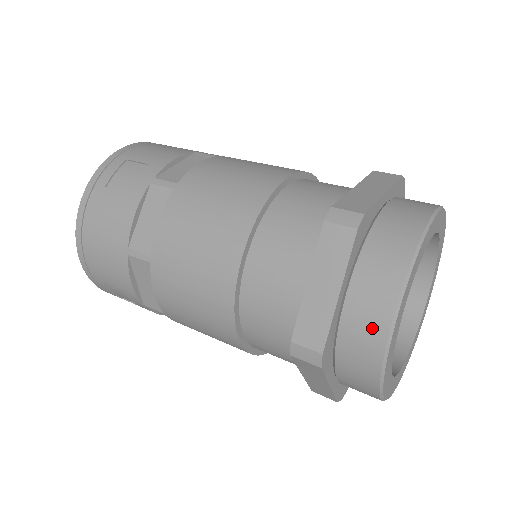
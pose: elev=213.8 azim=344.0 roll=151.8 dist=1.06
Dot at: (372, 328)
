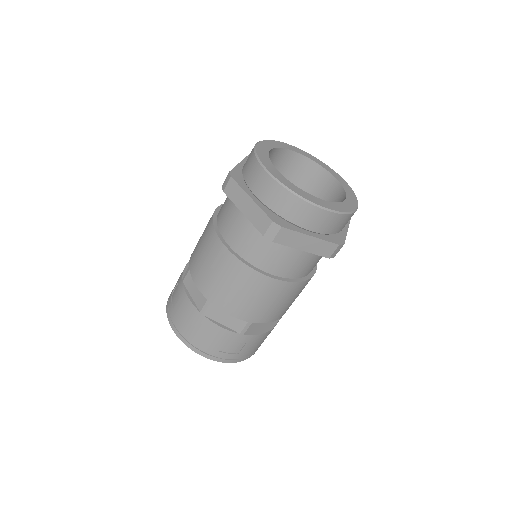
Dot at: (274, 191)
